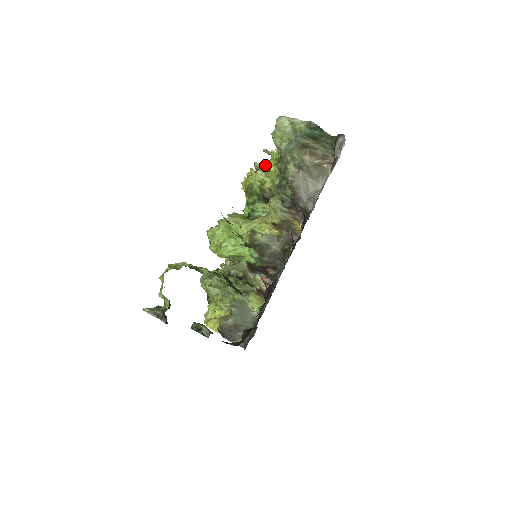
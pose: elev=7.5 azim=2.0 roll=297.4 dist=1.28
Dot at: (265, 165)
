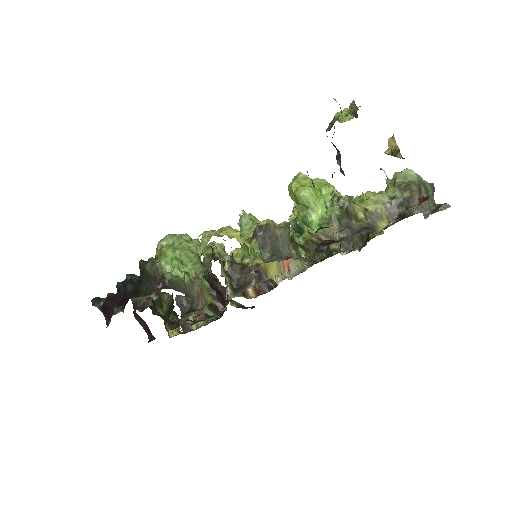
Dot at: occluded
